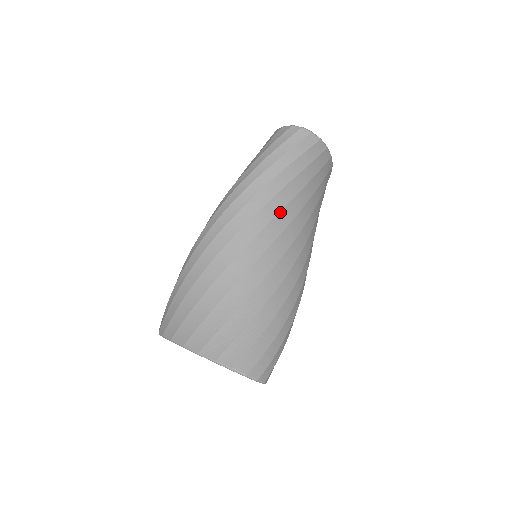
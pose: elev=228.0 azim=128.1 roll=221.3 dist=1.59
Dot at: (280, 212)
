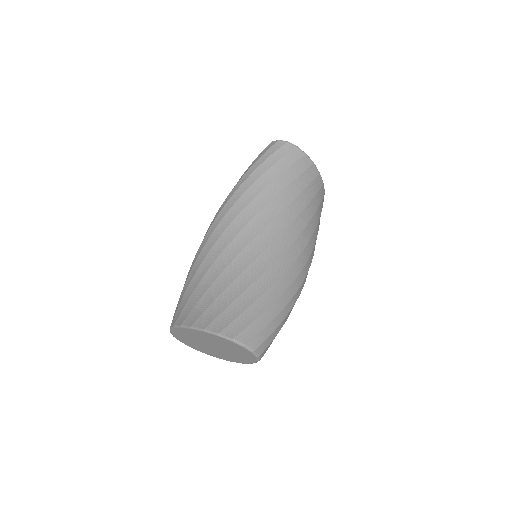
Dot at: (266, 206)
